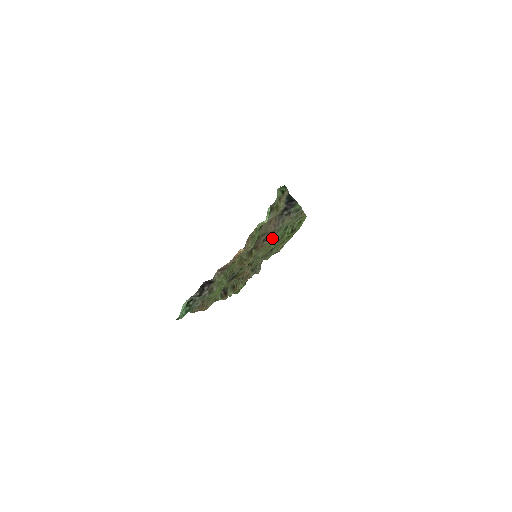
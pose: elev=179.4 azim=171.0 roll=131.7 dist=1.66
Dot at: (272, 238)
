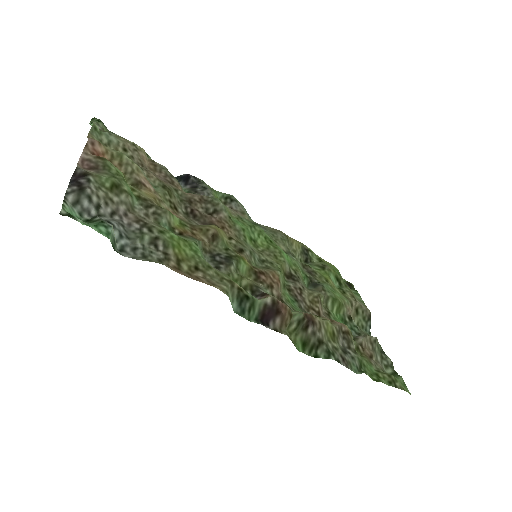
Dot at: (218, 209)
